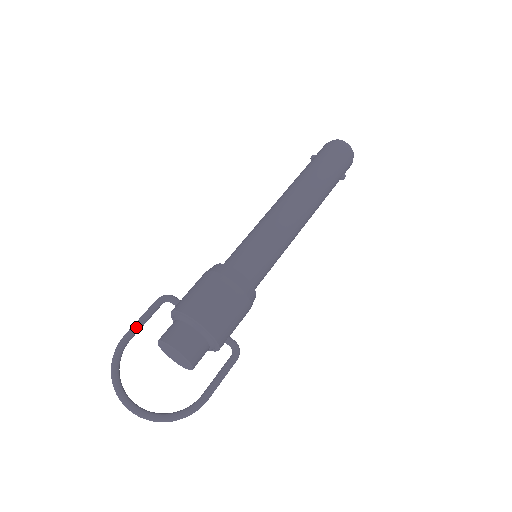
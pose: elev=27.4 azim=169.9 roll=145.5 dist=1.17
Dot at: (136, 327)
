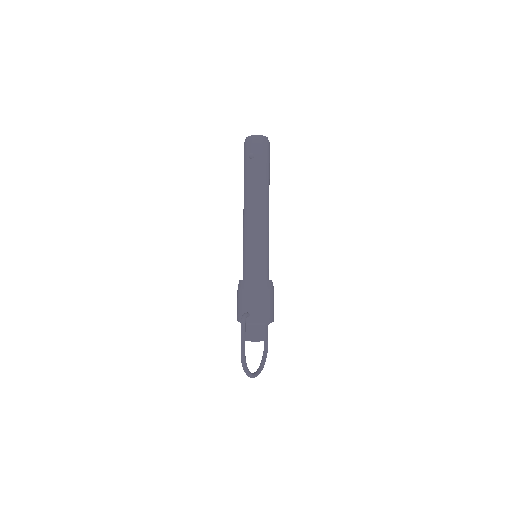
Dot at: occluded
